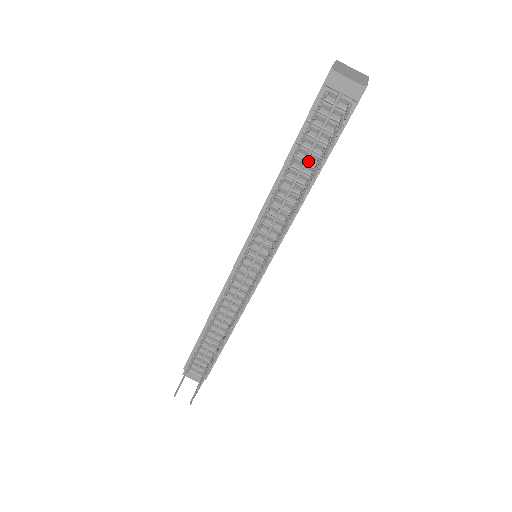
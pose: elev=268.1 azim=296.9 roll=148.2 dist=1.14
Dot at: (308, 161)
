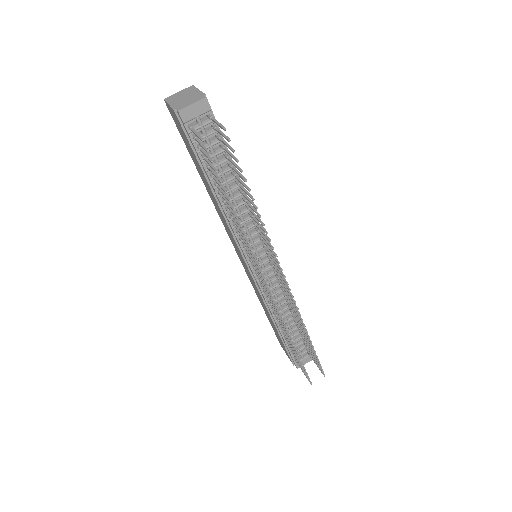
Dot at: (224, 173)
